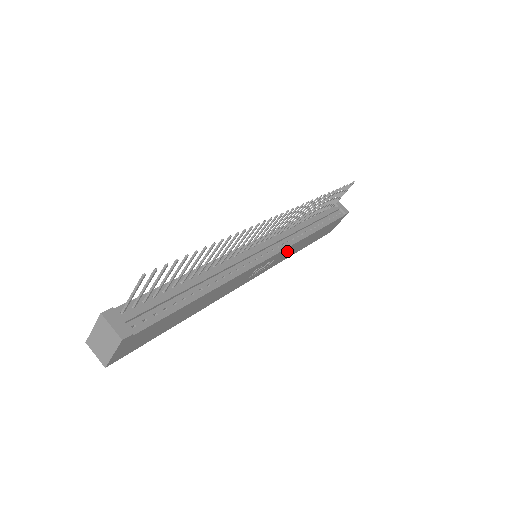
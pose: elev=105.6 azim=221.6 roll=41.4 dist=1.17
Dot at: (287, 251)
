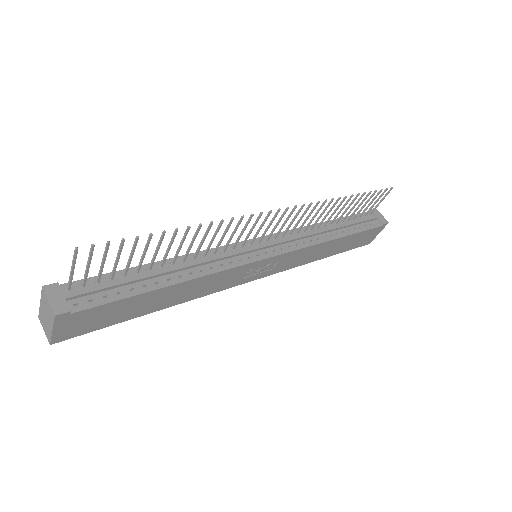
Dot at: (297, 255)
